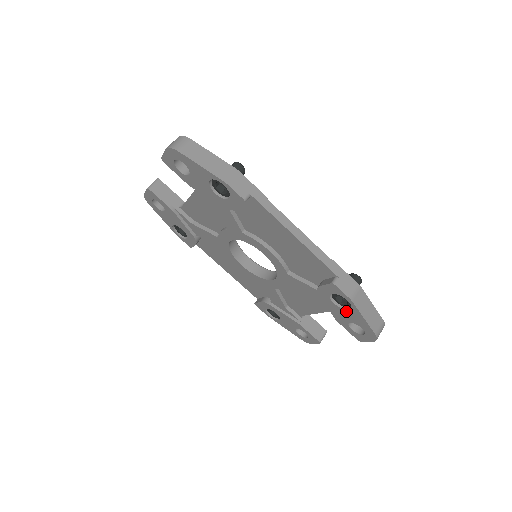
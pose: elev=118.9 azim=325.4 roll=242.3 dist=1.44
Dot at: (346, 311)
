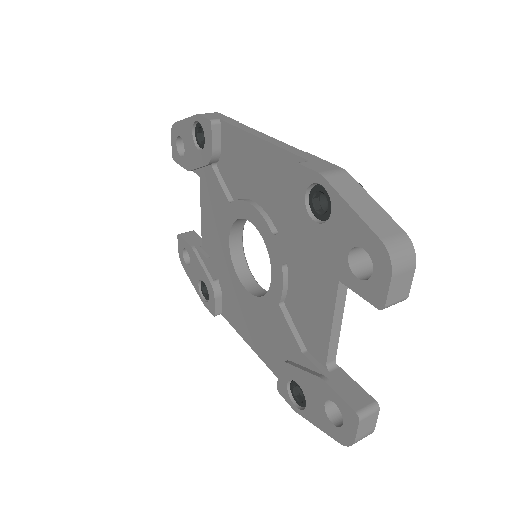
Dot at: (331, 222)
